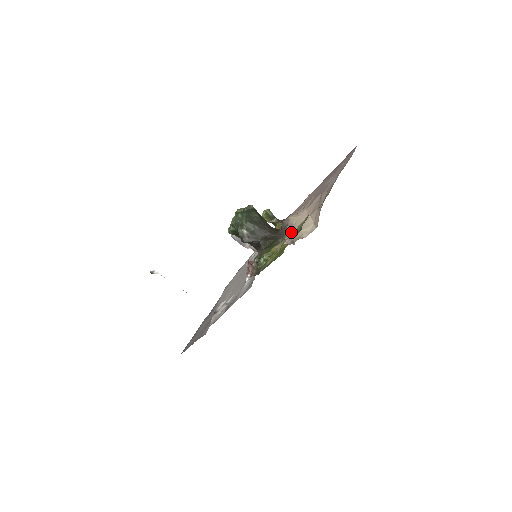
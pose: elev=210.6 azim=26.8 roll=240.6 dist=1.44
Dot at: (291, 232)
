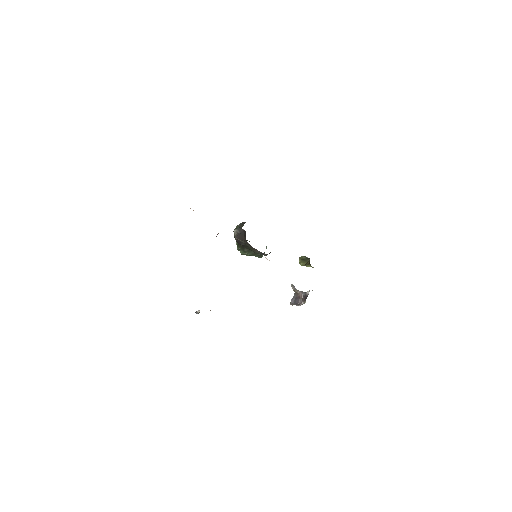
Dot at: occluded
